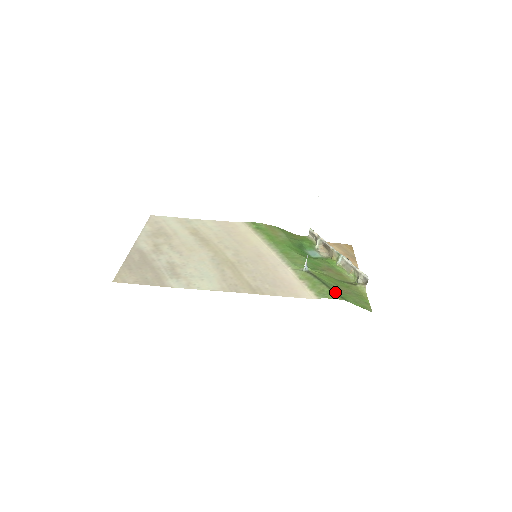
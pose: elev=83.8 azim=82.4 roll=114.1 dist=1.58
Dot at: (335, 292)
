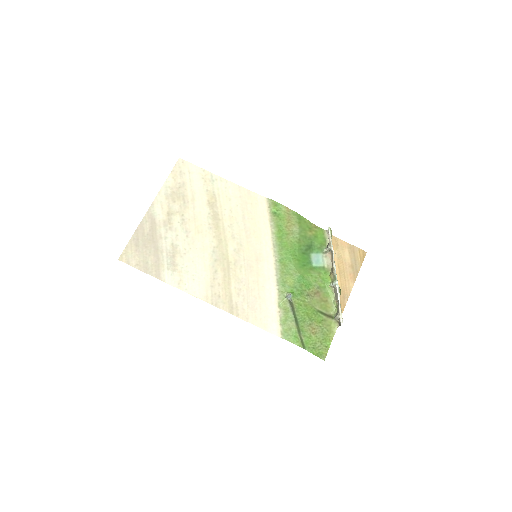
Dot at: (300, 334)
